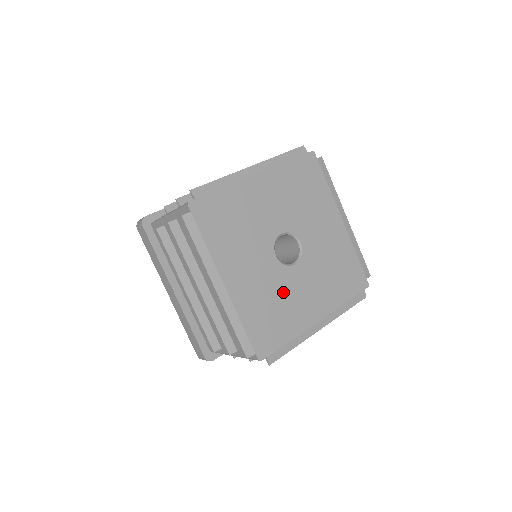
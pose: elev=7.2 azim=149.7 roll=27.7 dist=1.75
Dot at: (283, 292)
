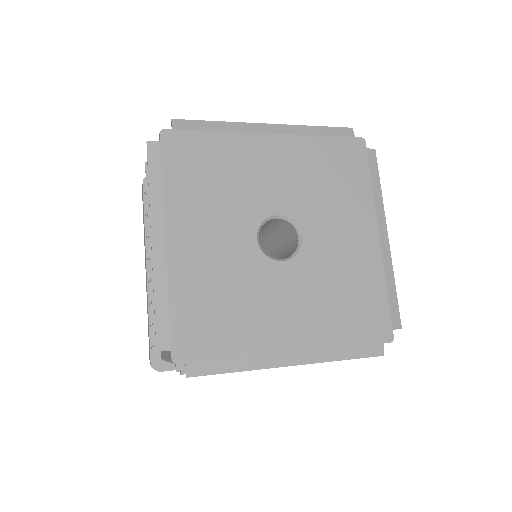
Dot at: (249, 288)
